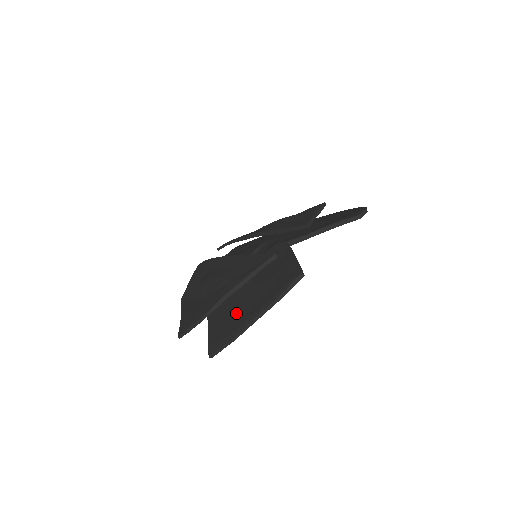
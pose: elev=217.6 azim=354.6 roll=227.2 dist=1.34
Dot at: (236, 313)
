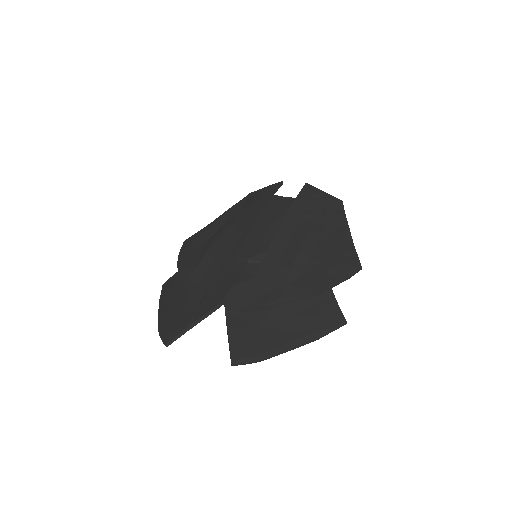
Dot at: (177, 290)
